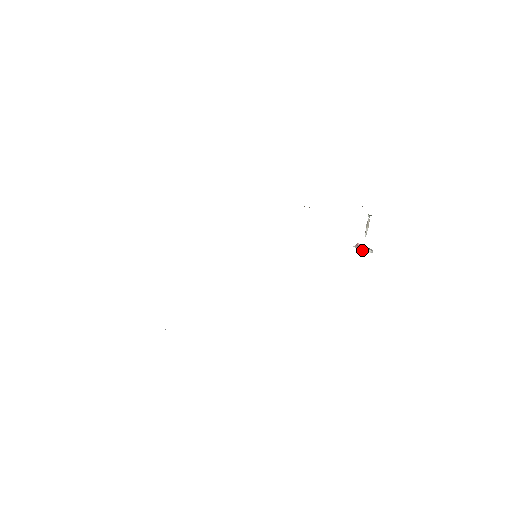
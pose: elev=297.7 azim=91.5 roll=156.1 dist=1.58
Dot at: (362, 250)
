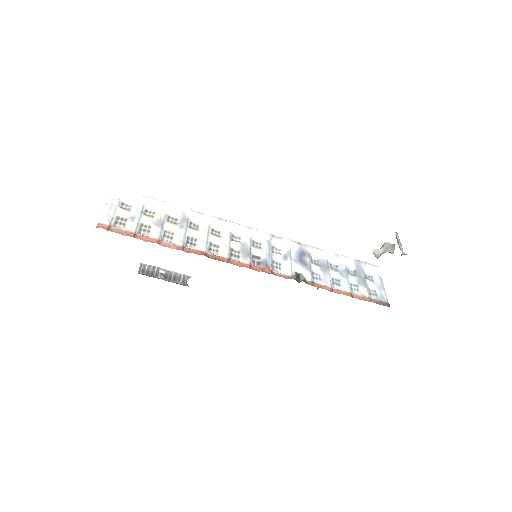
Dot at: (381, 253)
